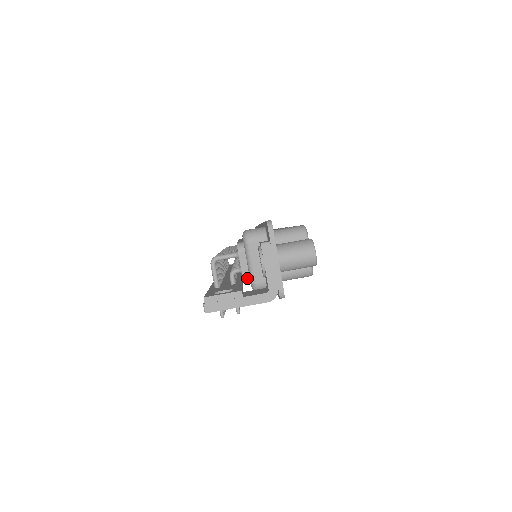
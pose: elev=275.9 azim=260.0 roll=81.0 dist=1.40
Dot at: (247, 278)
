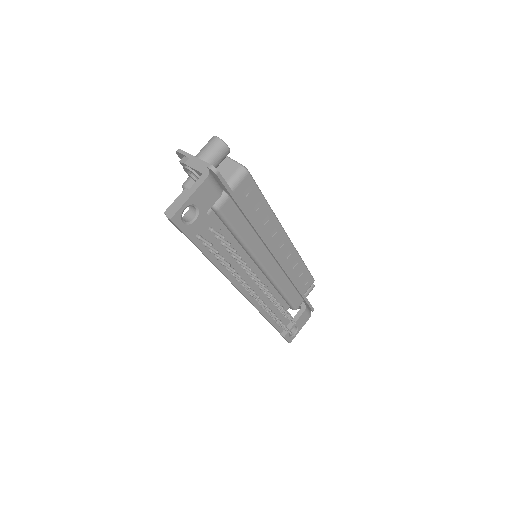
Dot at: occluded
